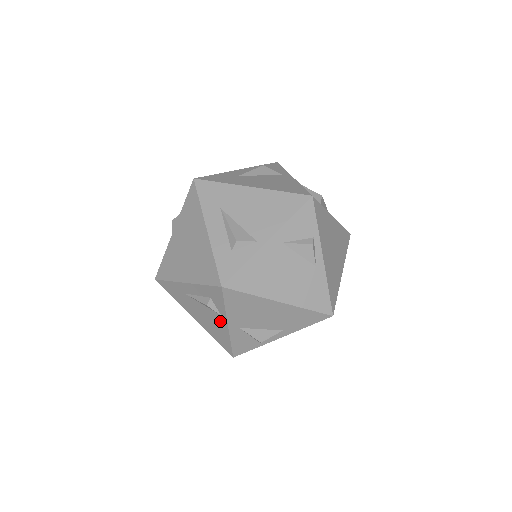
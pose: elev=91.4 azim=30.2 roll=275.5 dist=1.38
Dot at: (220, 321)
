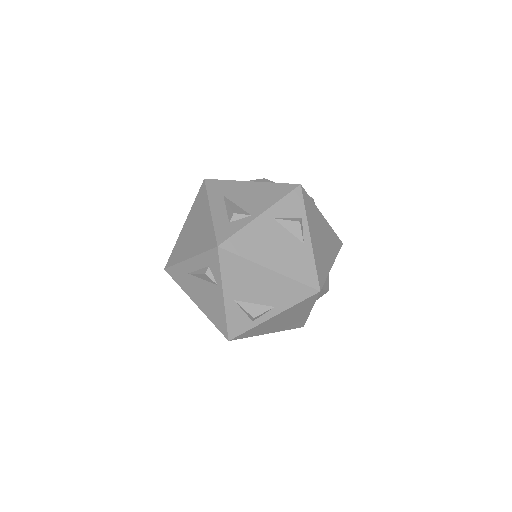
Dot at: (217, 294)
